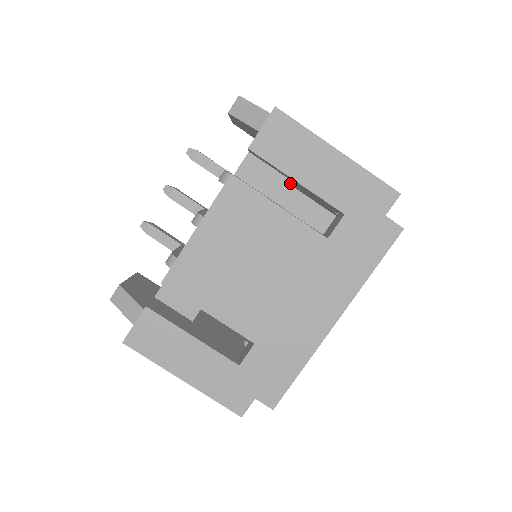
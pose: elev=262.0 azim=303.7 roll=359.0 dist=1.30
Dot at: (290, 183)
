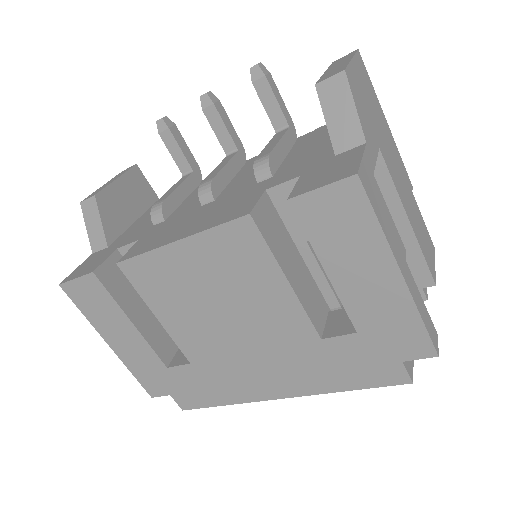
Dot at: occluded
